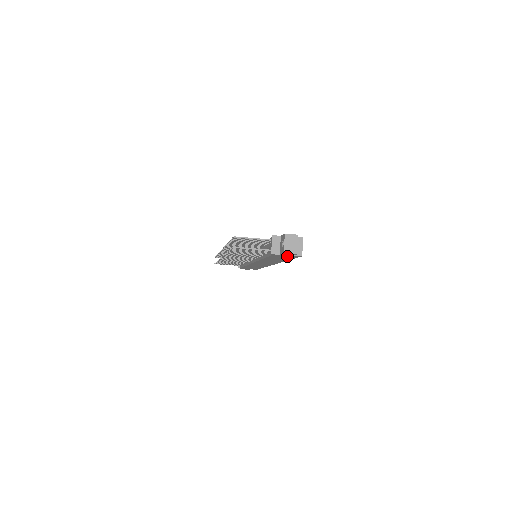
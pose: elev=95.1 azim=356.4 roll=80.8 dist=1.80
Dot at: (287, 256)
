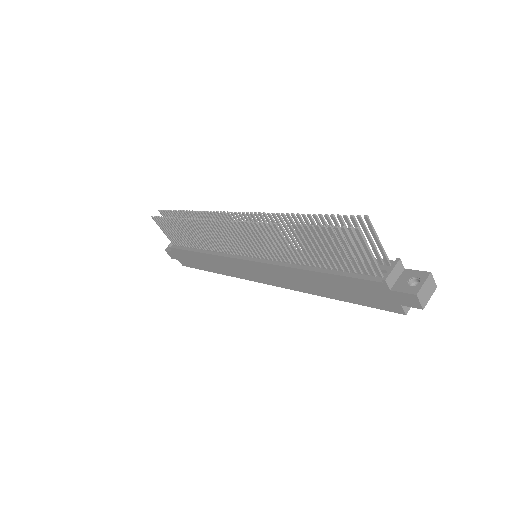
Dot at: (382, 298)
